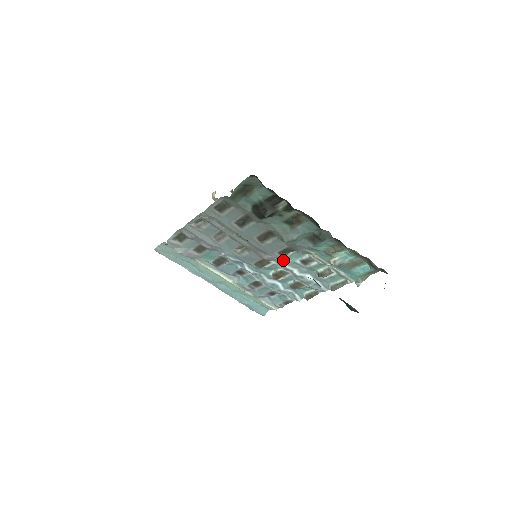
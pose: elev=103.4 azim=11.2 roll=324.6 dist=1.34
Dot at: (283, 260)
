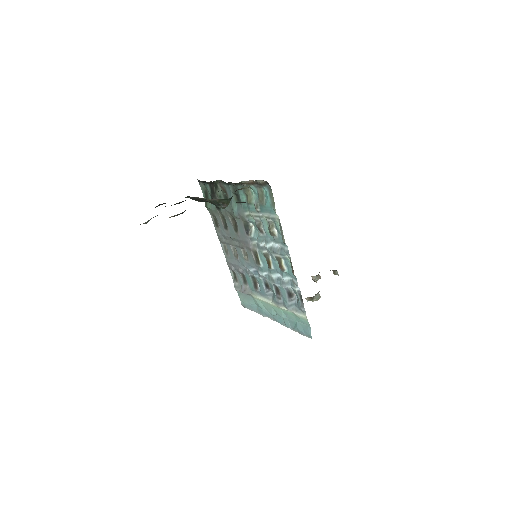
Dot at: (256, 241)
